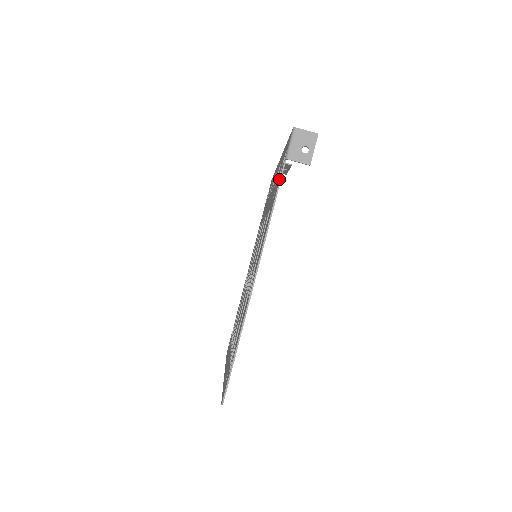
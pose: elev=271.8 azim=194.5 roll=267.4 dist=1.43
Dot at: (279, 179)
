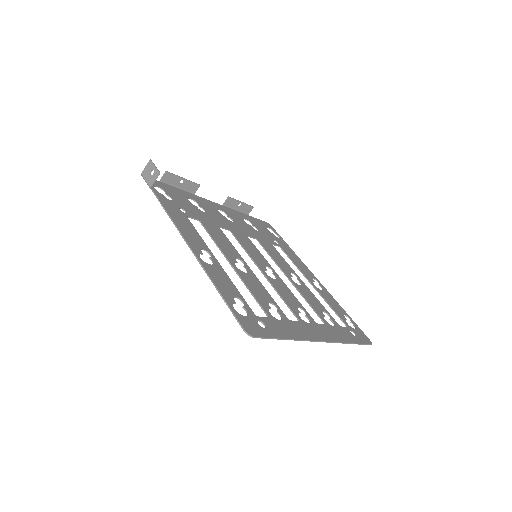
Dot at: (159, 200)
